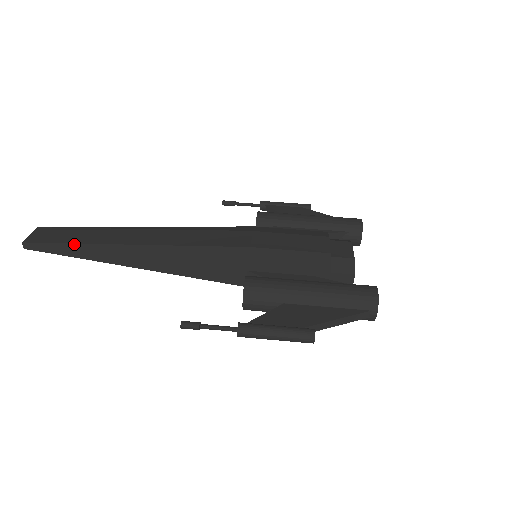
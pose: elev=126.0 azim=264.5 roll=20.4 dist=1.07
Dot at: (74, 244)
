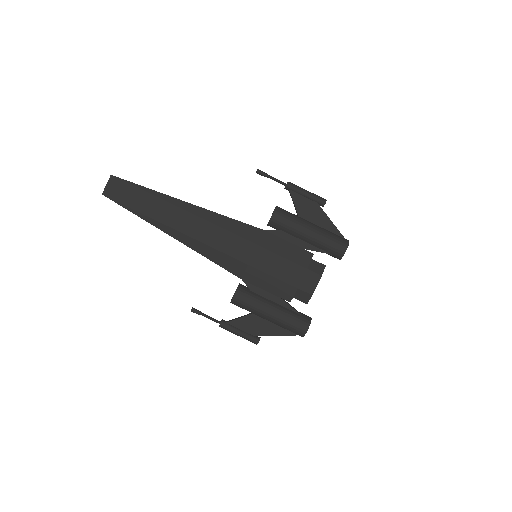
Dot at: (136, 212)
